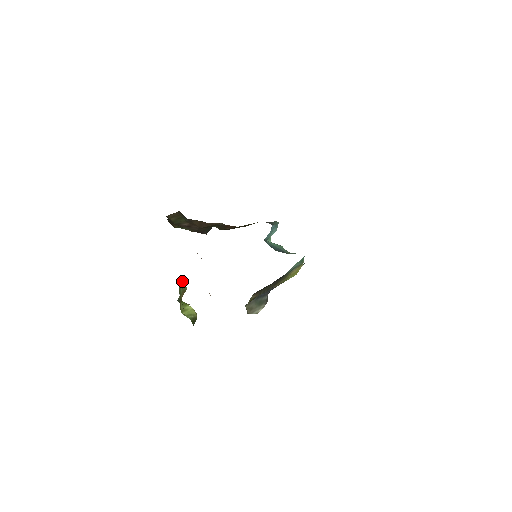
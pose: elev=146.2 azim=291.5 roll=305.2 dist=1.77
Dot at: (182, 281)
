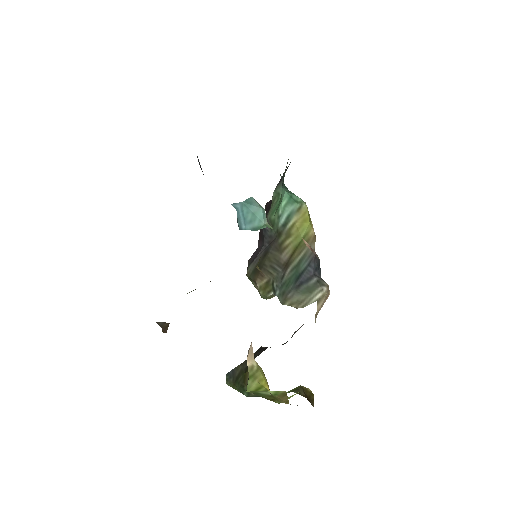
Dot at: (256, 388)
